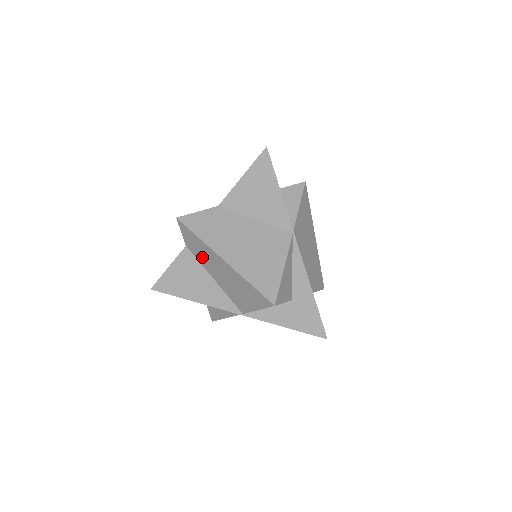
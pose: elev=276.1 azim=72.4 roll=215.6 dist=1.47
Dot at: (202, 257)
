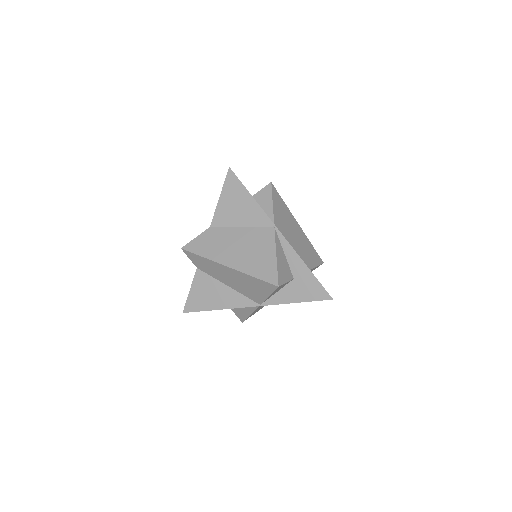
Dot at: (212, 272)
